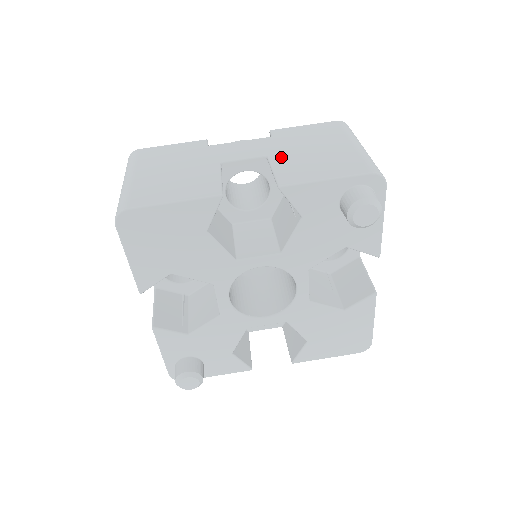
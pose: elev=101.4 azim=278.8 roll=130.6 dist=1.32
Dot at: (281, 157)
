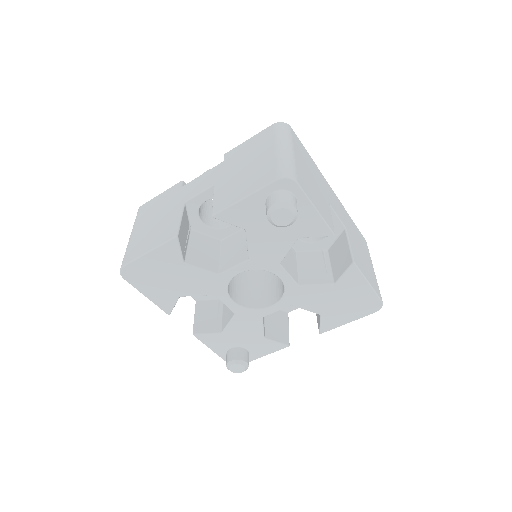
Dot at: (222, 183)
